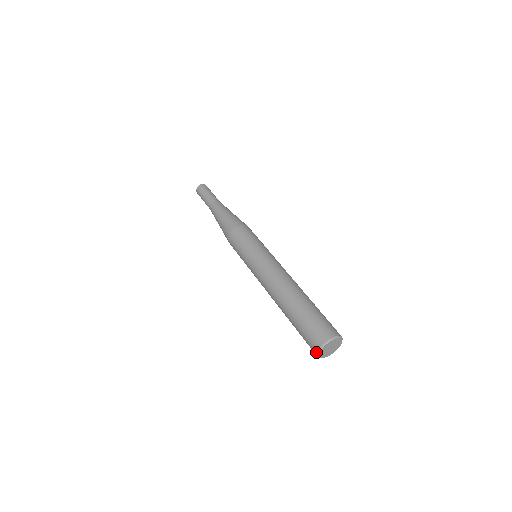
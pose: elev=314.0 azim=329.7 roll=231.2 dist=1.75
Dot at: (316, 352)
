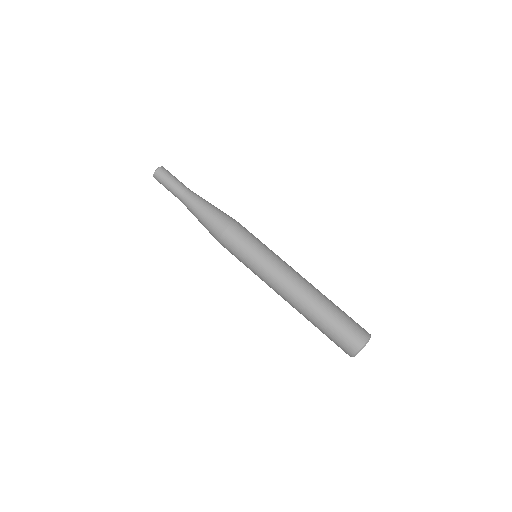
Dot at: occluded
